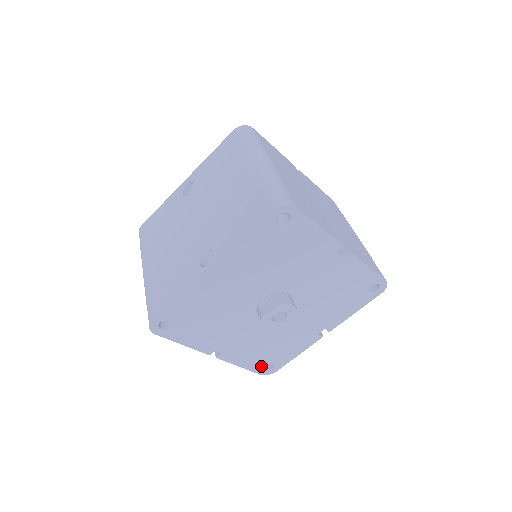
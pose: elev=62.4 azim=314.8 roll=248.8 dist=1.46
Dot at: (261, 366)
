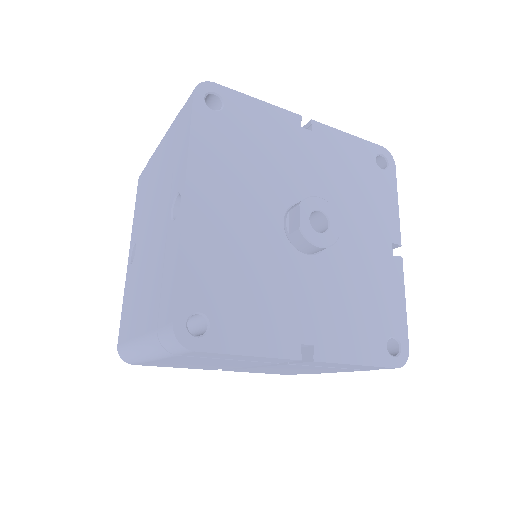
Dot at: (382, 349)
